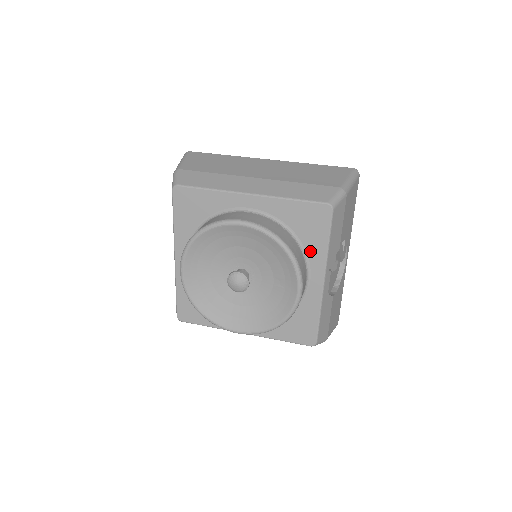
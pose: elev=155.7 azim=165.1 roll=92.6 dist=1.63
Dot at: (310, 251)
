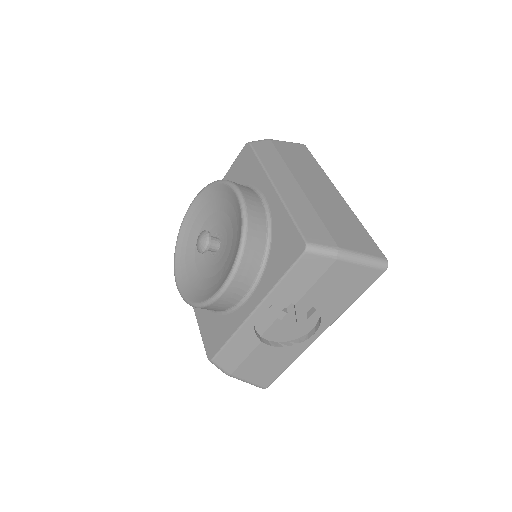
Dot at: (267, 274)
